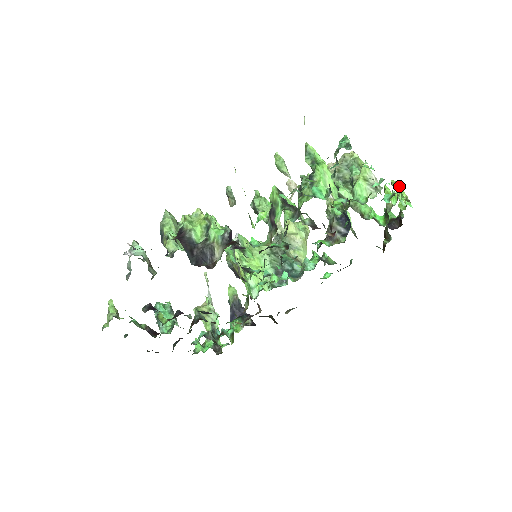
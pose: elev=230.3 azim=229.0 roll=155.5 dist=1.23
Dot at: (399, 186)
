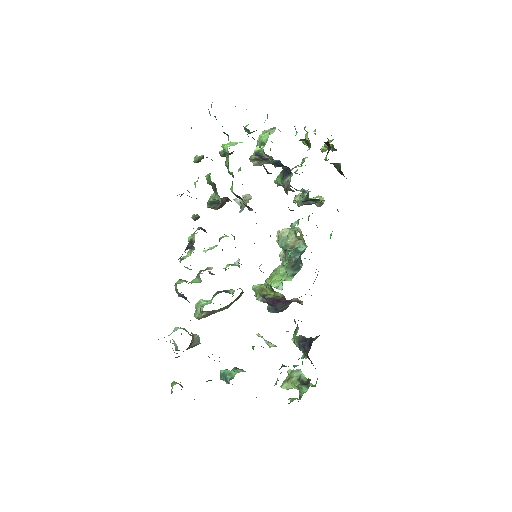
Dot at: (324, 144)
